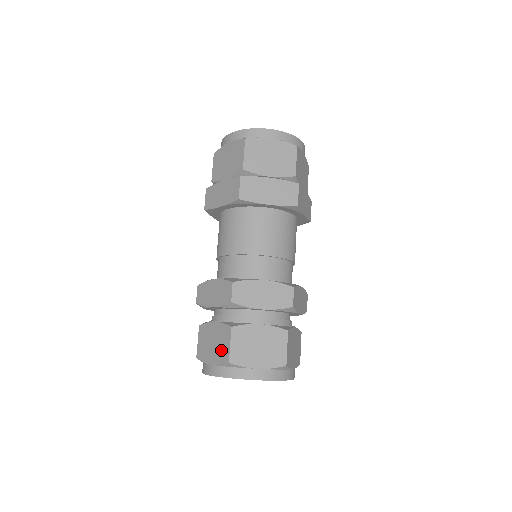
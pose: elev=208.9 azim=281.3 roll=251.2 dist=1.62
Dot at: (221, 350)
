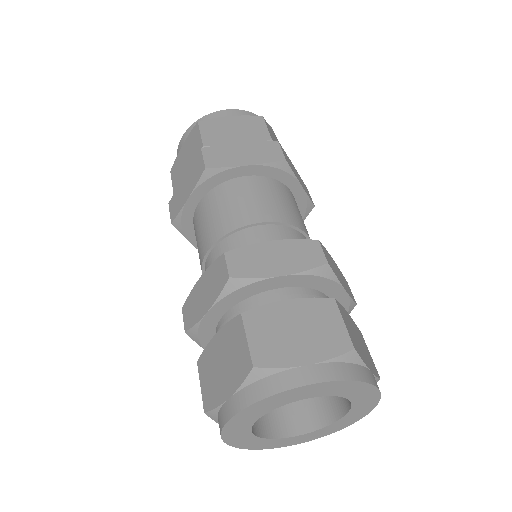
Dot at: (325, 335)
